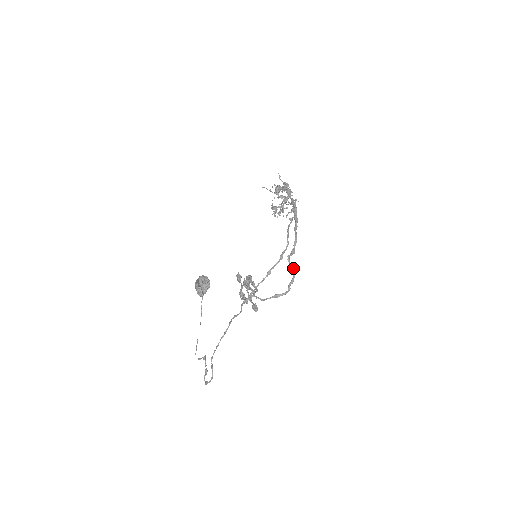
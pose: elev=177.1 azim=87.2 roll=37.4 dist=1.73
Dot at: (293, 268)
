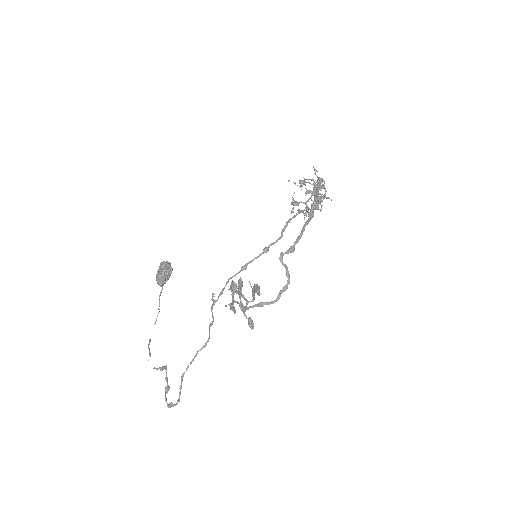
Dot at: (288, 271)
